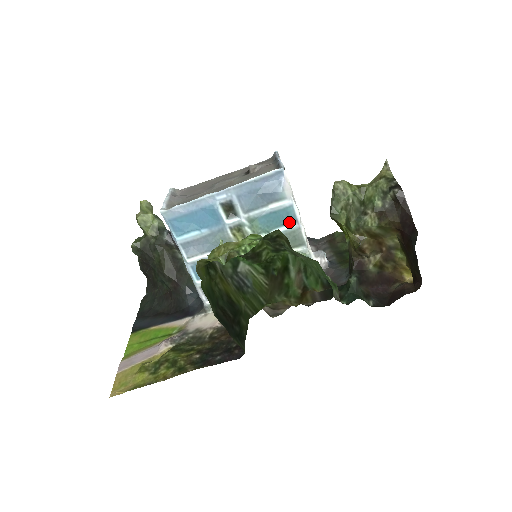
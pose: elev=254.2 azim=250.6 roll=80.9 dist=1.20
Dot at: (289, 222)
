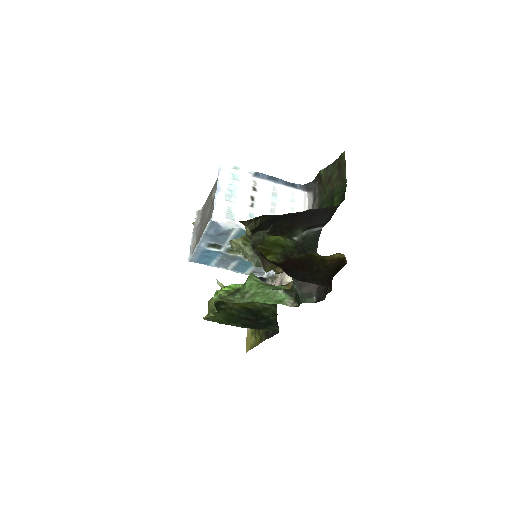
Dot at: occluded
